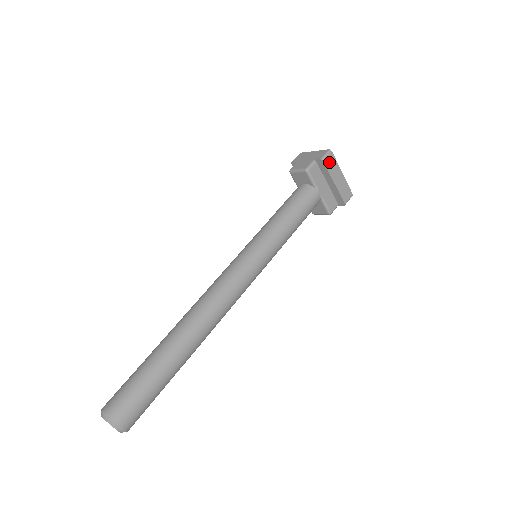
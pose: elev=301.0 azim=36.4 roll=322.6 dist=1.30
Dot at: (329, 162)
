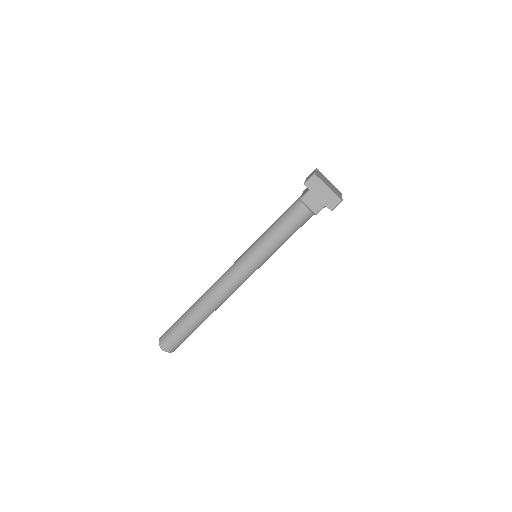
Dot at: occluded
